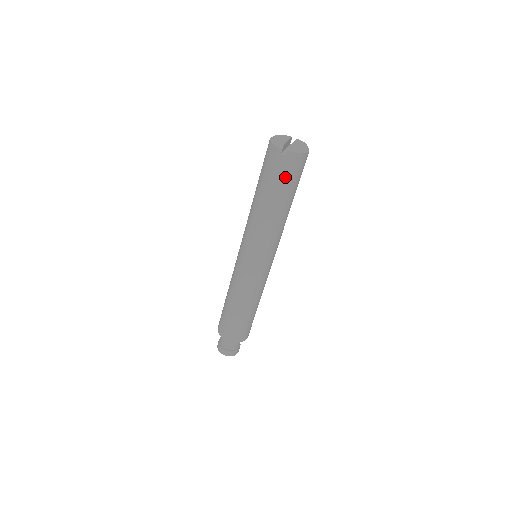
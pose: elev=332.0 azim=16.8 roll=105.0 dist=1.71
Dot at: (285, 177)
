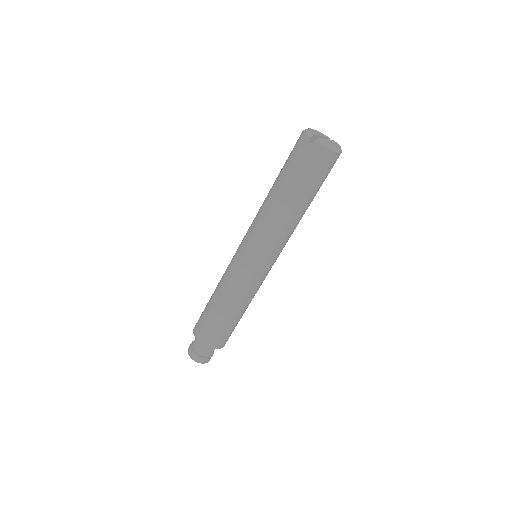
Dot at: (305, 170)
